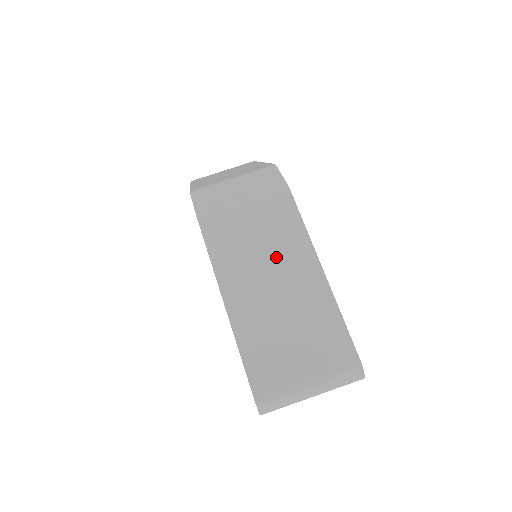
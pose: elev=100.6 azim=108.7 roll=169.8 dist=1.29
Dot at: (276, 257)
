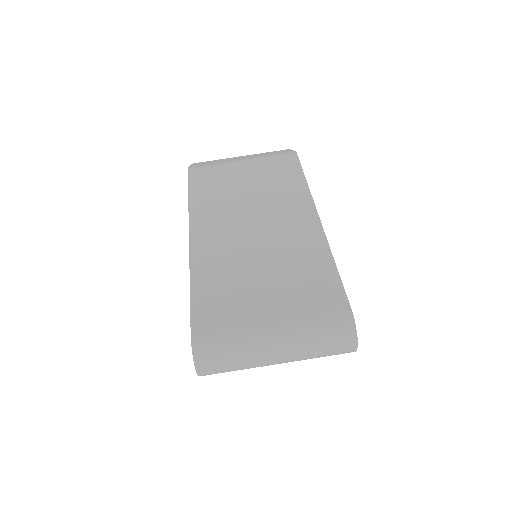
Dot at: (265, 204)
